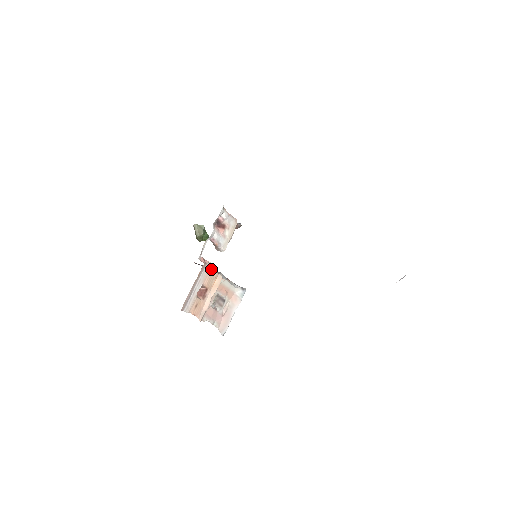
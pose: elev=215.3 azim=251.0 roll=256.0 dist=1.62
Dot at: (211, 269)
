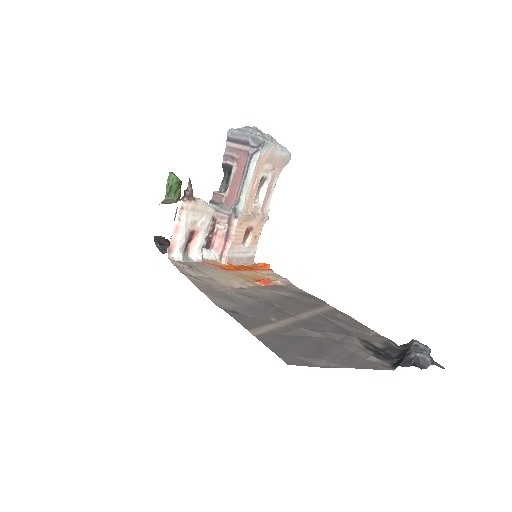
Dot at: (232, 241)
